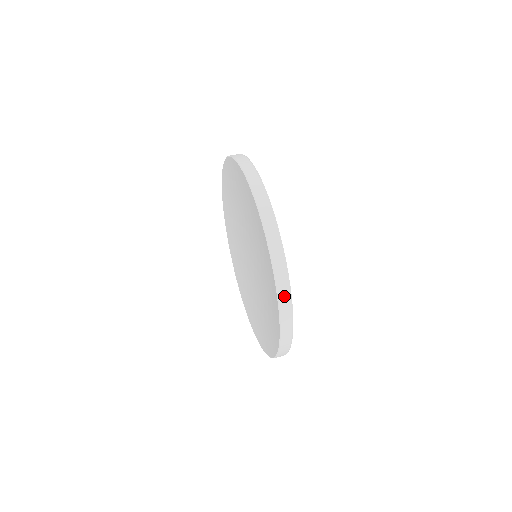
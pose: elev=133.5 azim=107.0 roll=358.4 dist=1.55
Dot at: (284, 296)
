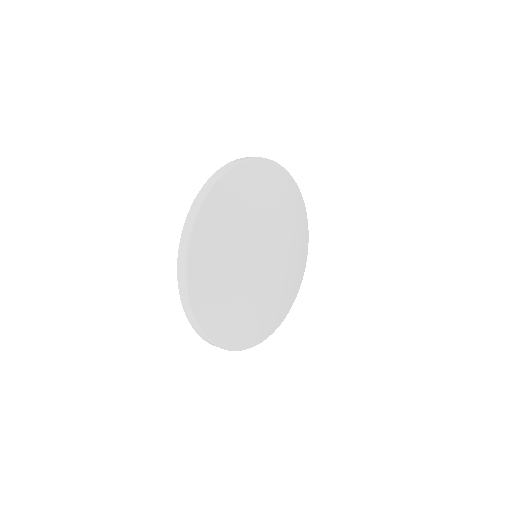
Dot at: (182, 254)
